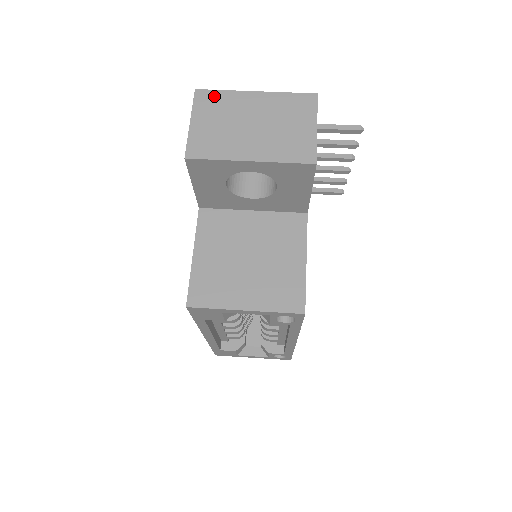
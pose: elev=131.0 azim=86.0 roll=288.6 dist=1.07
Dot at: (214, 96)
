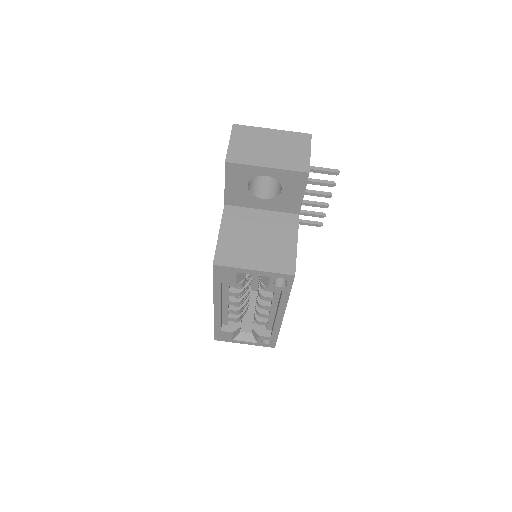
Dot at: (245, 129)
